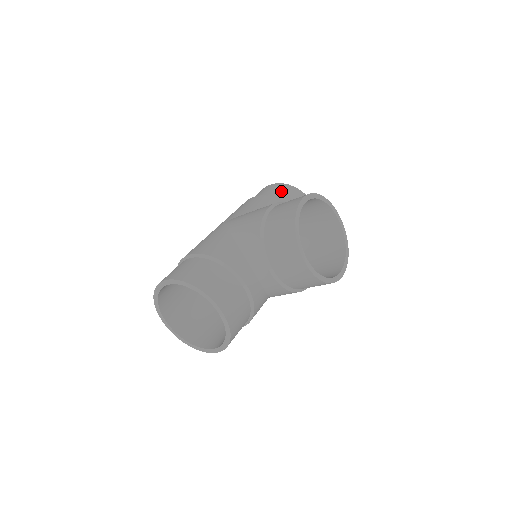
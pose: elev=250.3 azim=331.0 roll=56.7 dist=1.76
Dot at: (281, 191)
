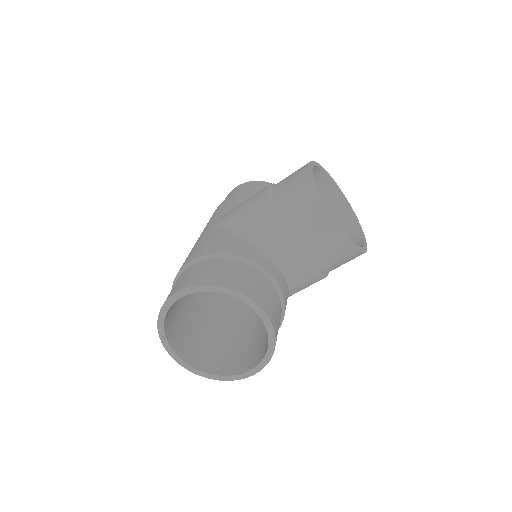
Dot at: (255, 187)
